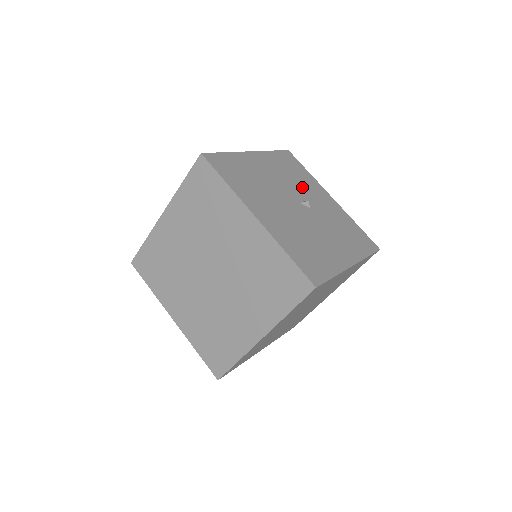
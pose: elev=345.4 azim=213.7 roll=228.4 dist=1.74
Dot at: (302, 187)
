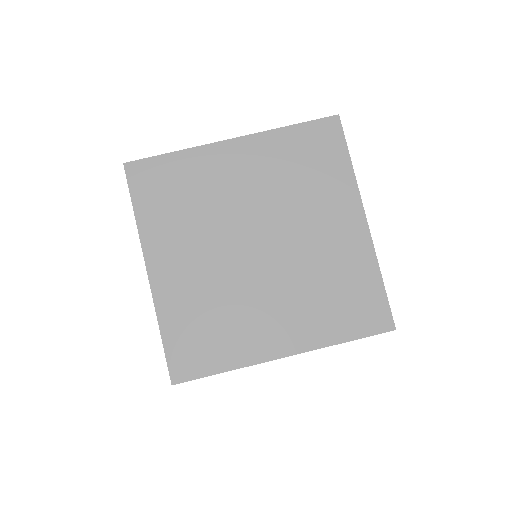
Dot at: occluded
